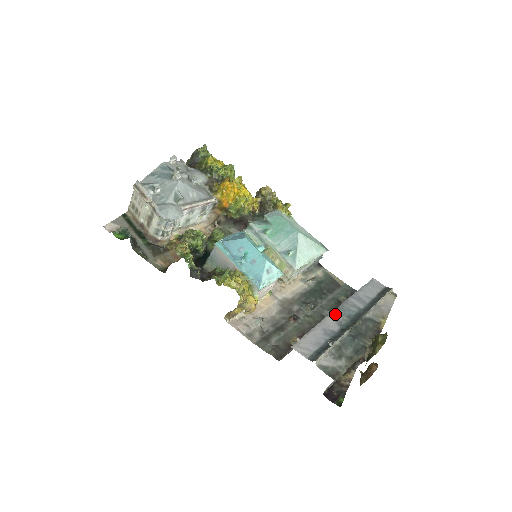
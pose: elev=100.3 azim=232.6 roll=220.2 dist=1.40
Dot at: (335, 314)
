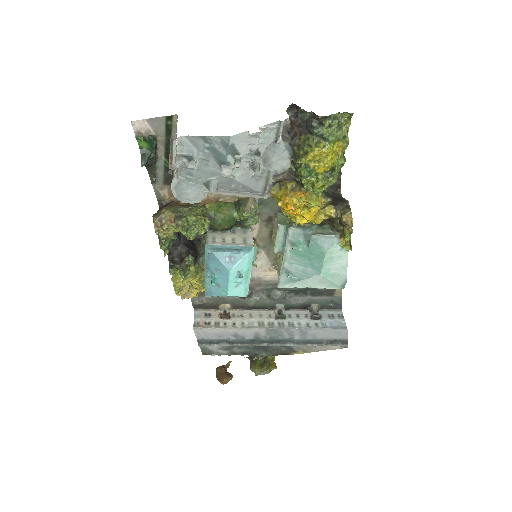
Dot at: (263, 331)
